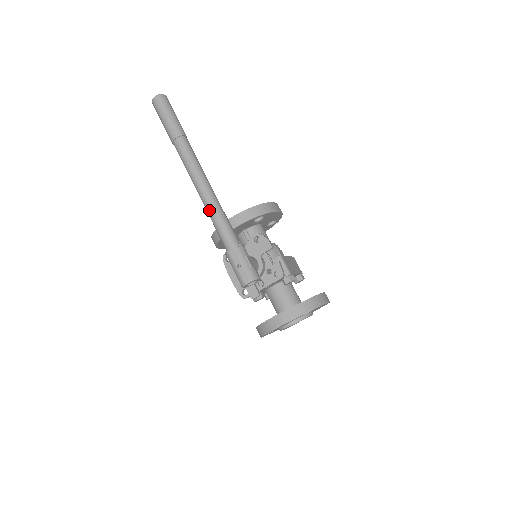
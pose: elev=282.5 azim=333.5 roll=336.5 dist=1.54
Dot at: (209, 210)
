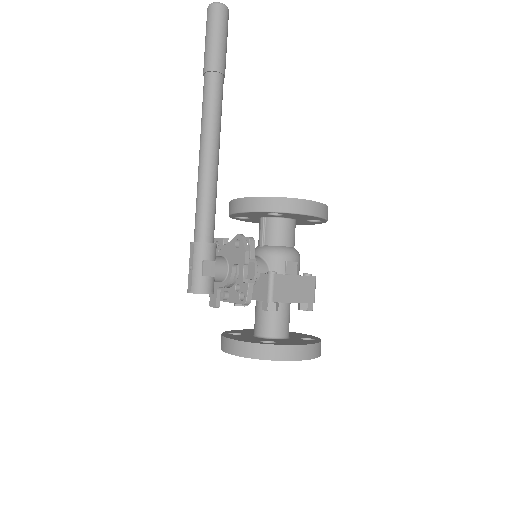
Dot at: (197, 183)
